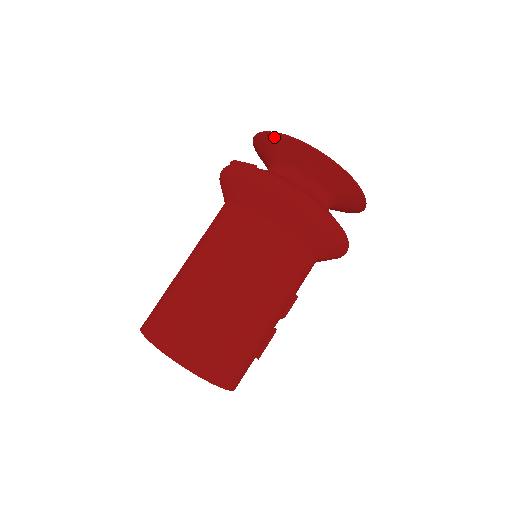
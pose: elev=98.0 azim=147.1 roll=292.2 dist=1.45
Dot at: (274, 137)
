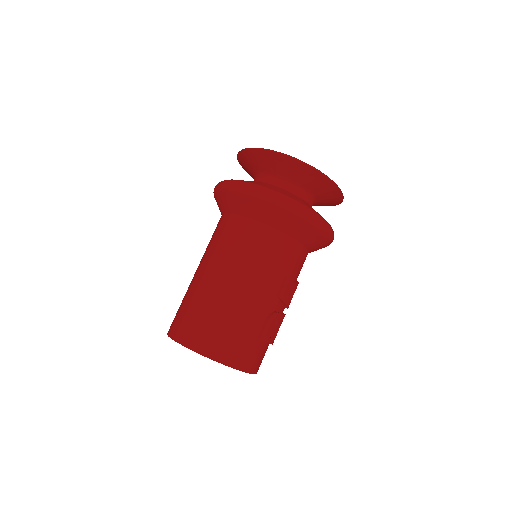
Dot at: (240, 158)
